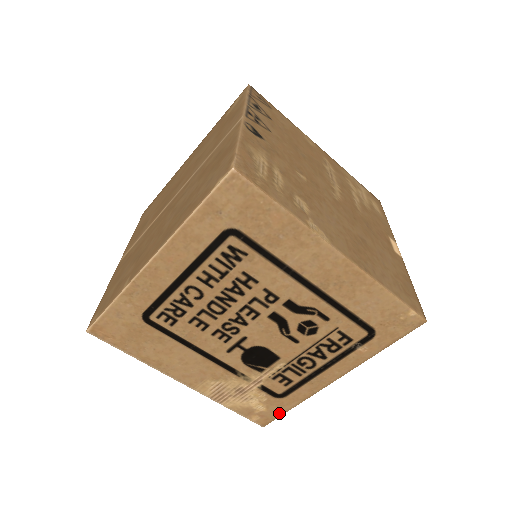
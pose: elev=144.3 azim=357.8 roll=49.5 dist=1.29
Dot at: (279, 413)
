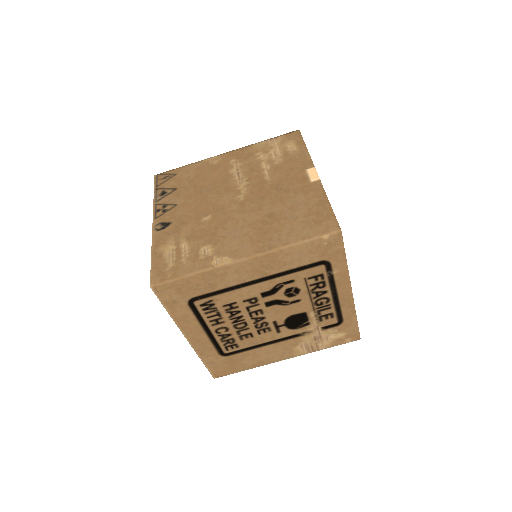
Dot at: (355, 328)
